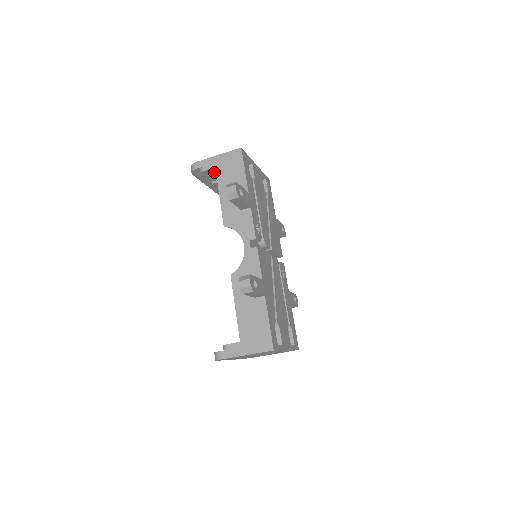
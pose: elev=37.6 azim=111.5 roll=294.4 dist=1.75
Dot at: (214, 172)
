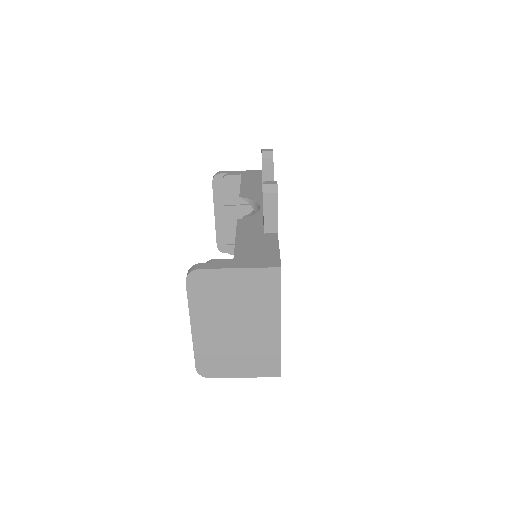
Dot at: (236, 183)
